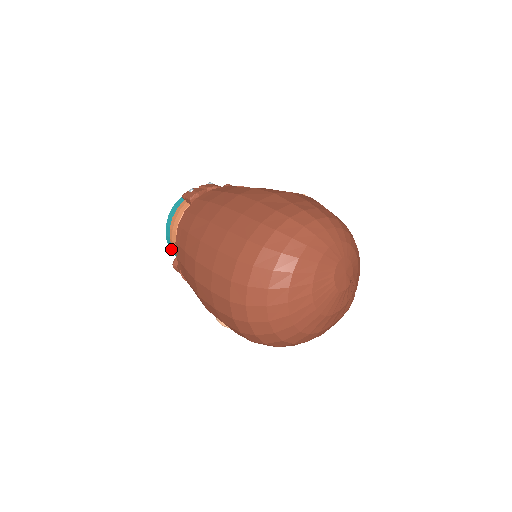
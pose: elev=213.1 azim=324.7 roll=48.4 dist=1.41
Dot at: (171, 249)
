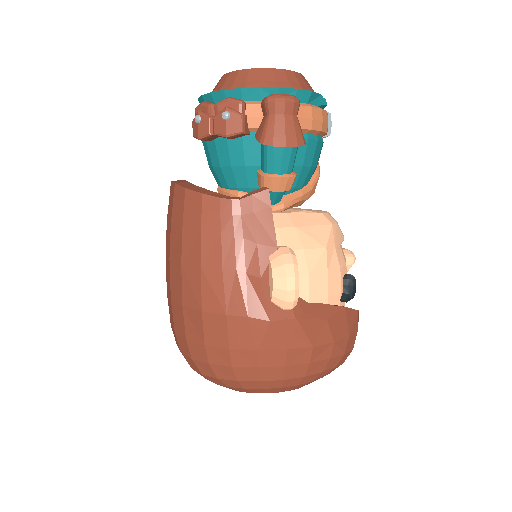
Dot at: occluded
